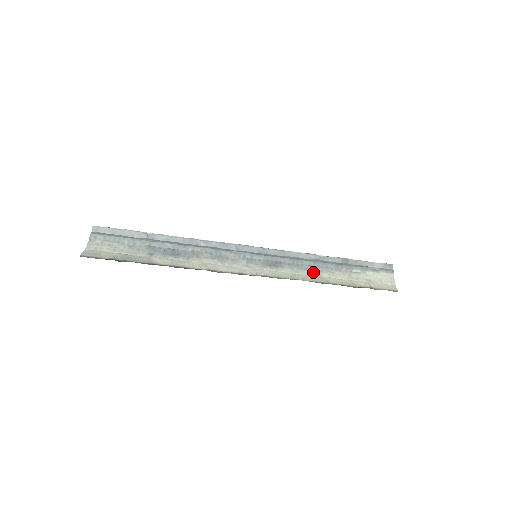
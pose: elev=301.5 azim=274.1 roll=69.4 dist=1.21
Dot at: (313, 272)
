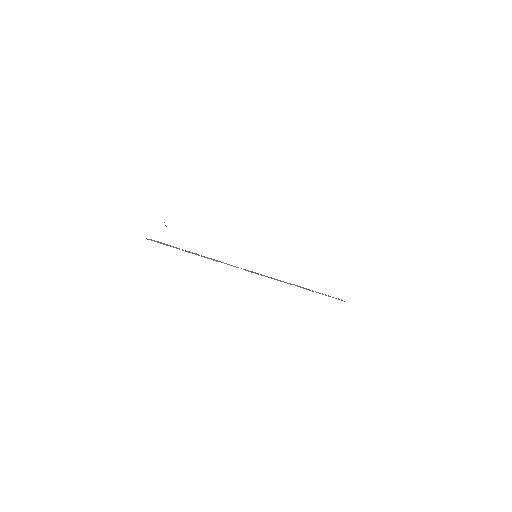
Dot at: occluded
